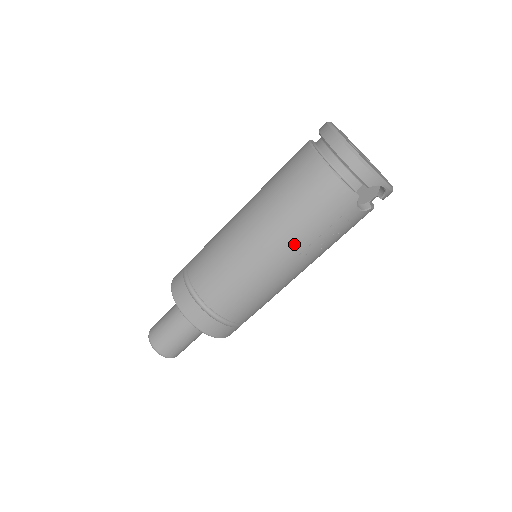
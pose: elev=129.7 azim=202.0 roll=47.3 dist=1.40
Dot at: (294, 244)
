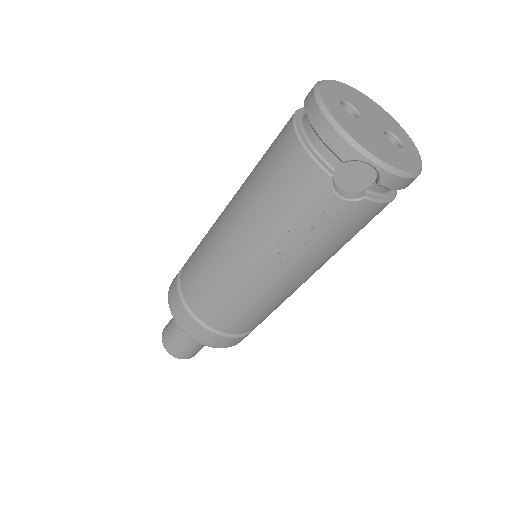
Dot at: (260, 237)
